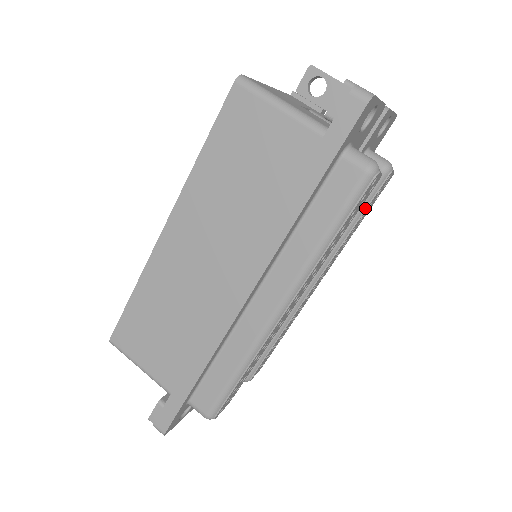
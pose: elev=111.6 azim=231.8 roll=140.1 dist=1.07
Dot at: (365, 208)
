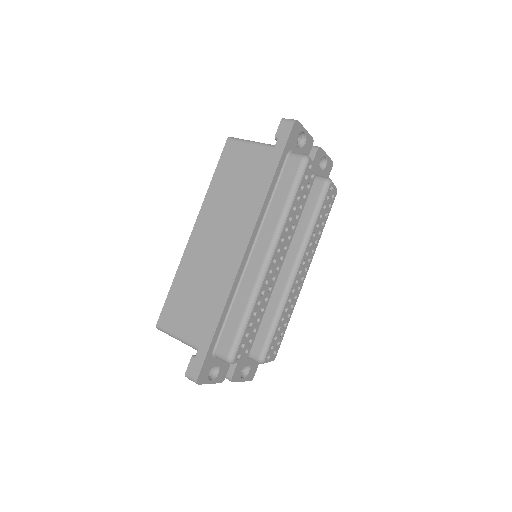
Dot at: (320, 207)
